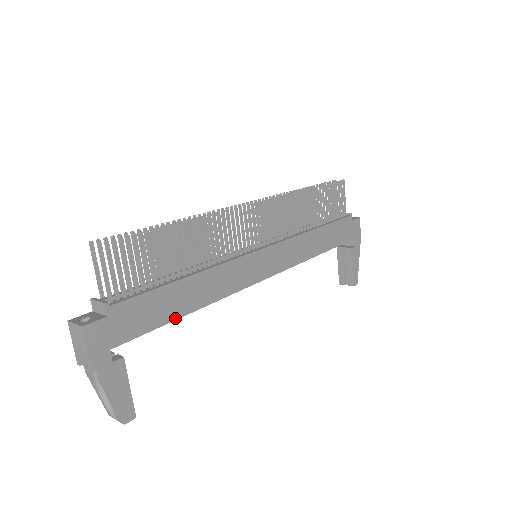
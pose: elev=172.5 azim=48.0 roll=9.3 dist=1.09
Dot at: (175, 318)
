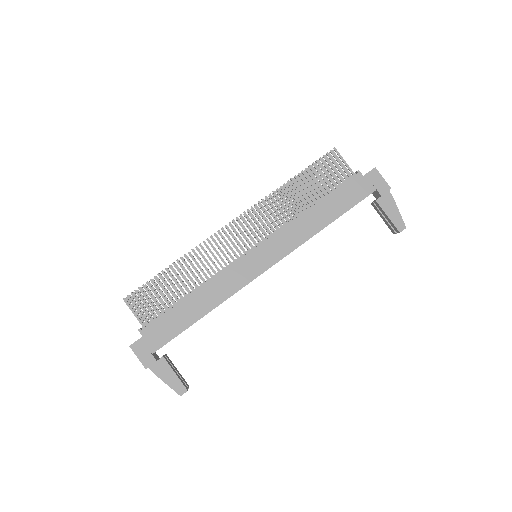
Dot at: (191, 324)
